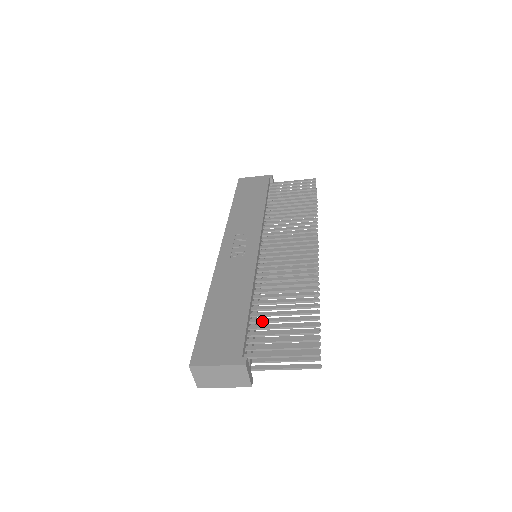
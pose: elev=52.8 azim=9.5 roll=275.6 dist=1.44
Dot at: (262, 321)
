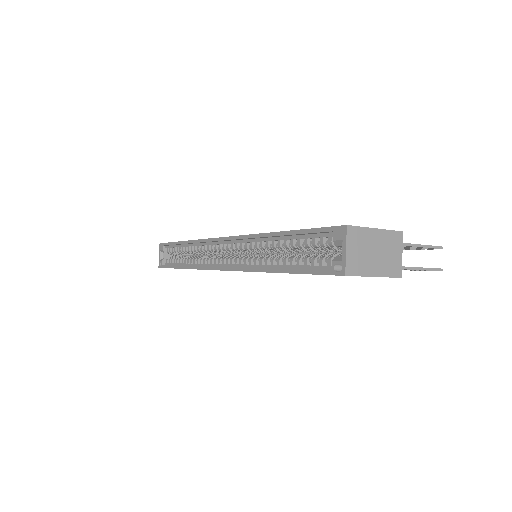
Dot at: occluded
